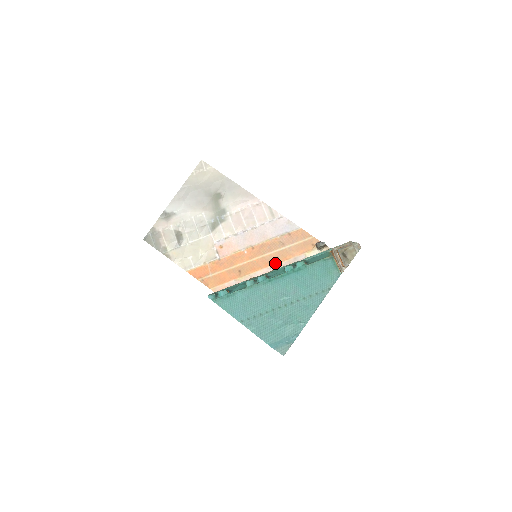
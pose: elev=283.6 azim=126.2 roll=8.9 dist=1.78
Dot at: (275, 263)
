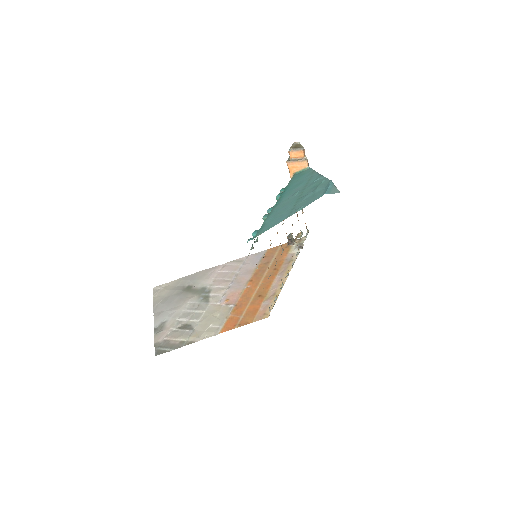
Dot at: (277, 272)
